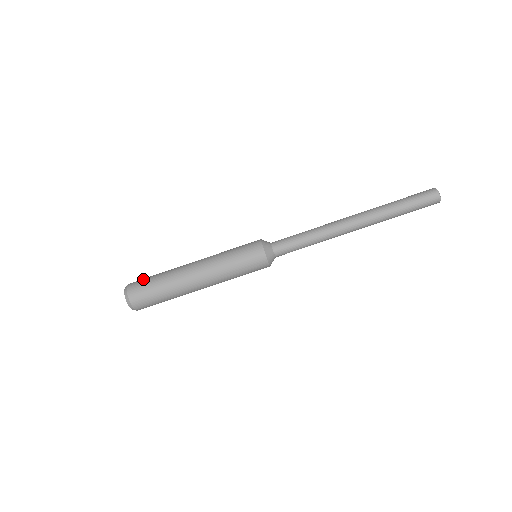
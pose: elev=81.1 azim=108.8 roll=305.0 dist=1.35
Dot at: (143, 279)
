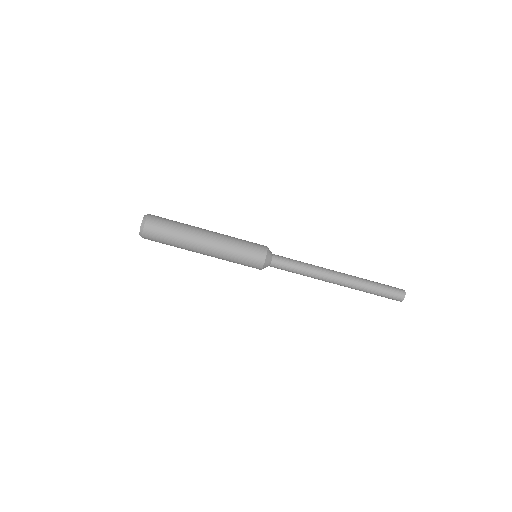
Dot at: (163, 218)
